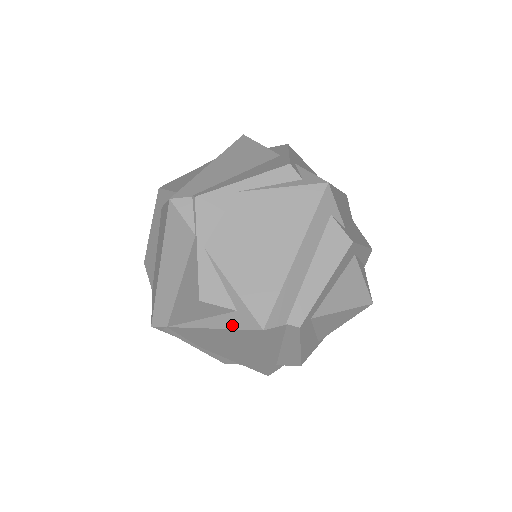
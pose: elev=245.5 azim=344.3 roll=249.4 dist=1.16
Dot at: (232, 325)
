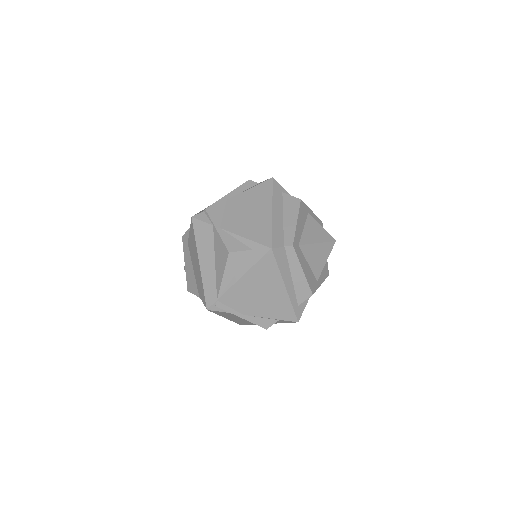
Dot at: (254, 261)
